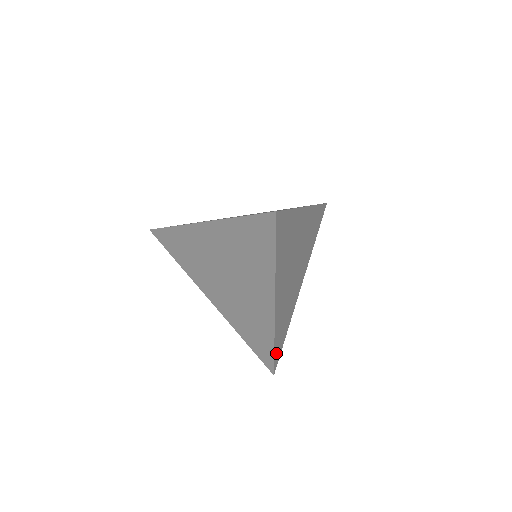
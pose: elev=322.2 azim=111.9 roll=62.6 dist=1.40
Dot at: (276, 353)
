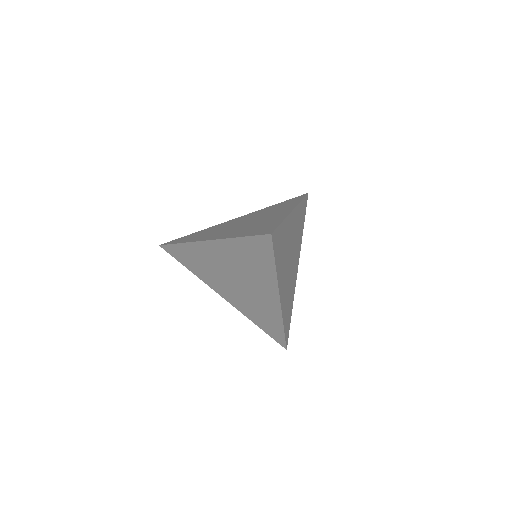
Dot at: (286, 333)
